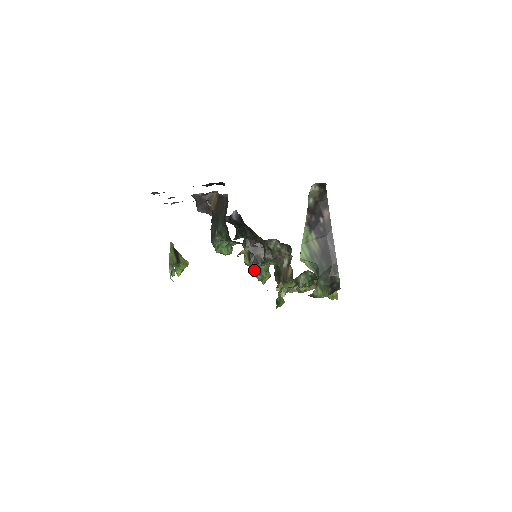
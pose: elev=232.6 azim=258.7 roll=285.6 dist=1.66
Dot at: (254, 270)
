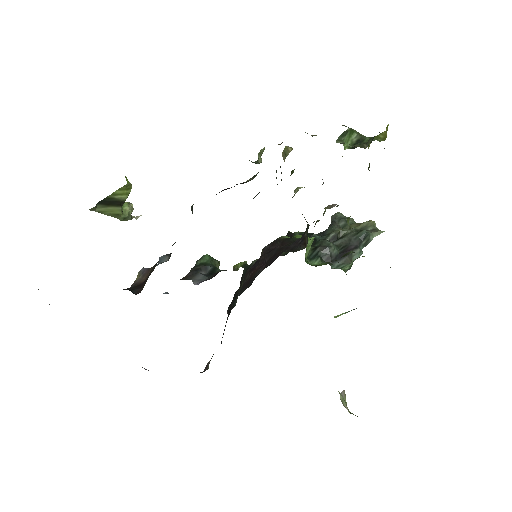
Dot at: occluded
